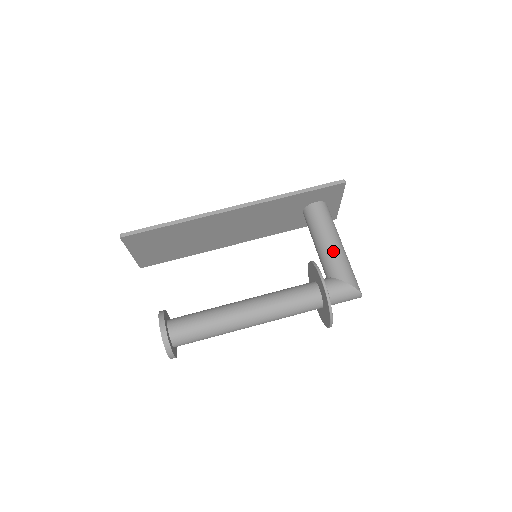
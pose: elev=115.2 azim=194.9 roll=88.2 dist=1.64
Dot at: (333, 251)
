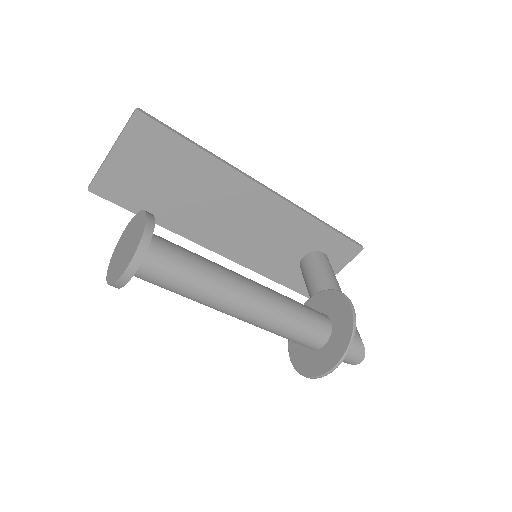
Dot at: occluded
